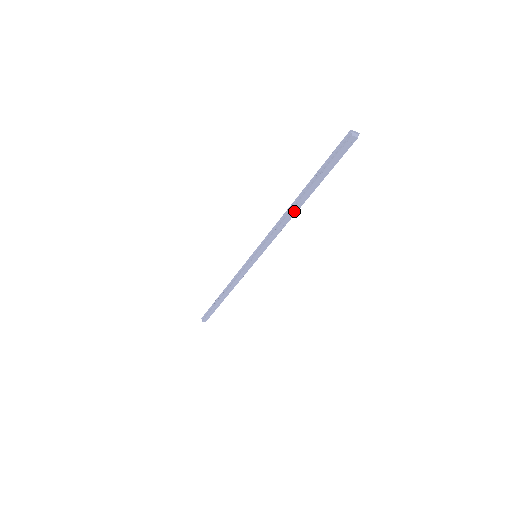
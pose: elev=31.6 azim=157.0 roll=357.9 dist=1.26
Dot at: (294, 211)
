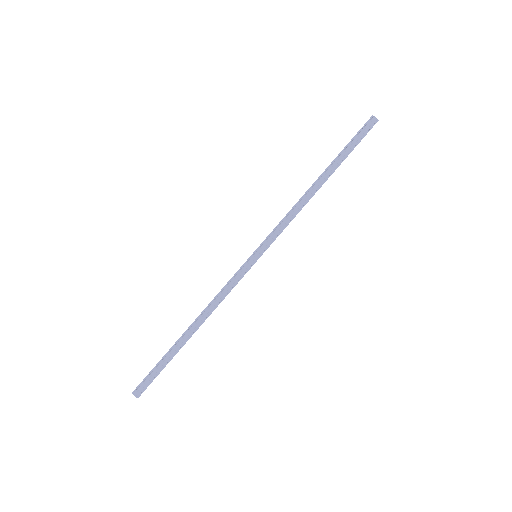
Dot at: (313, 190)
